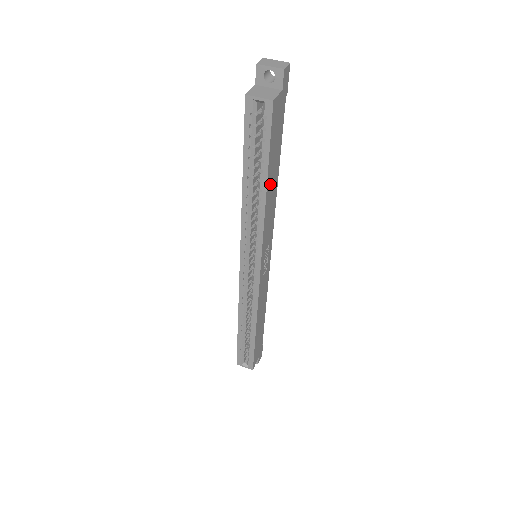
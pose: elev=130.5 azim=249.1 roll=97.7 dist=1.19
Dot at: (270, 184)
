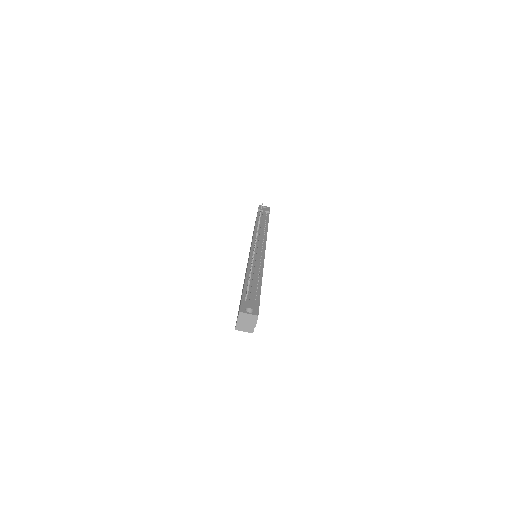
Dot at: occluded
